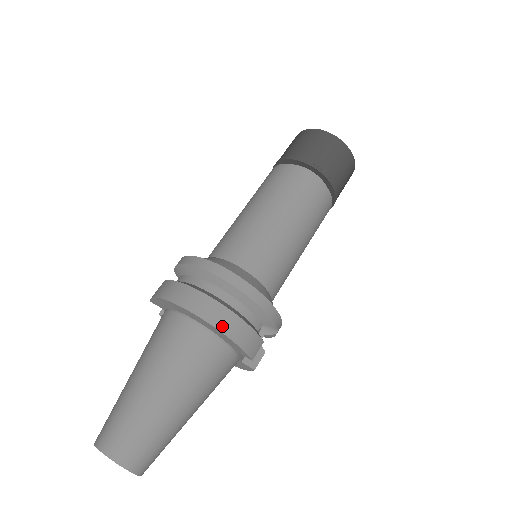
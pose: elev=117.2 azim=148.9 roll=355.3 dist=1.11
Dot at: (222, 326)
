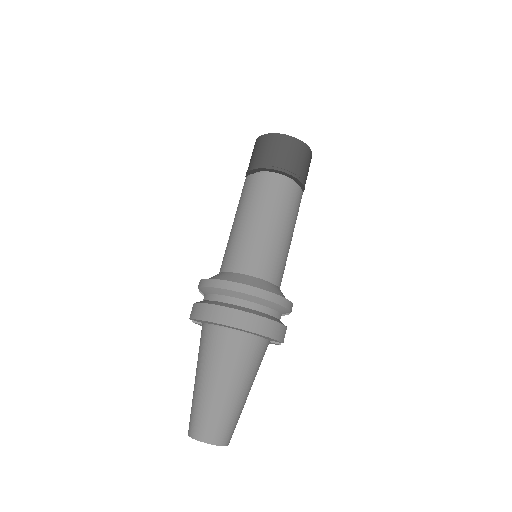
Dot at: (262, 331)
